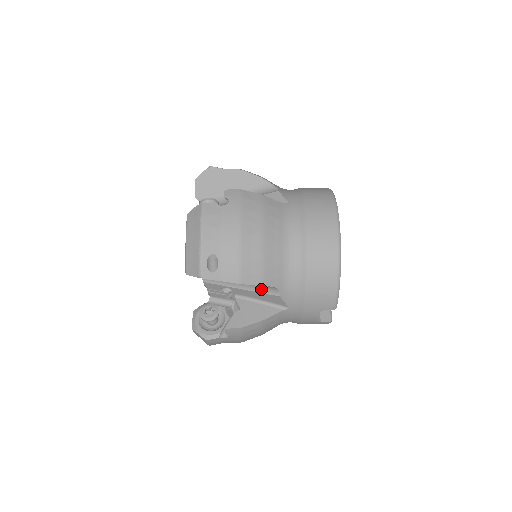
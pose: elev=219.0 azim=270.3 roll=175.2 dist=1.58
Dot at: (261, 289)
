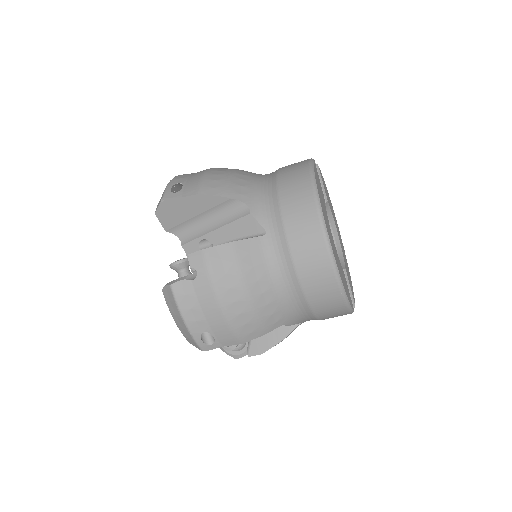
Dot at: occluded
